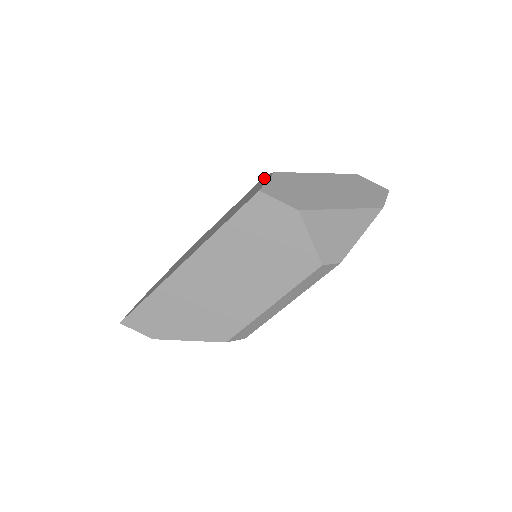
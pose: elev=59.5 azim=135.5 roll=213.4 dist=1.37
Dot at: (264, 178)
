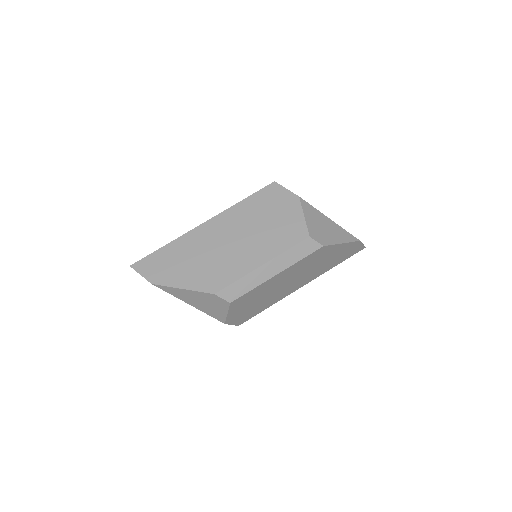
Dot at: occluded
